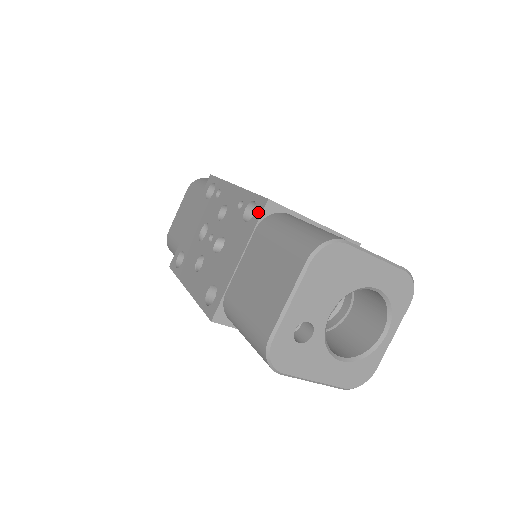
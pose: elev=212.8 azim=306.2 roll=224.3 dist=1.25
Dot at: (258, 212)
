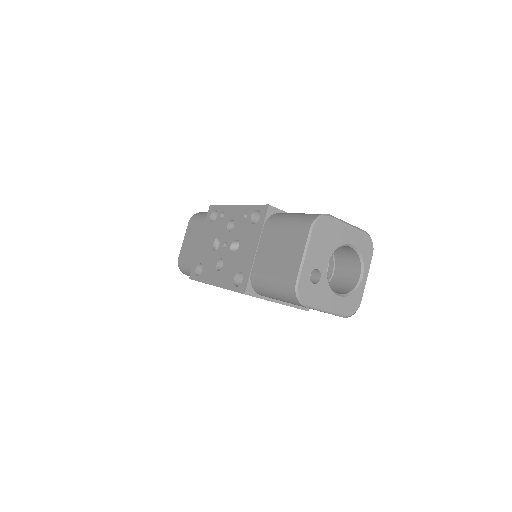
Dot at: (263, 215)
